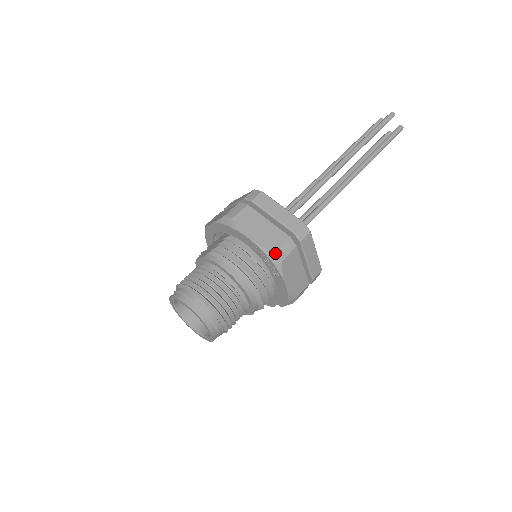
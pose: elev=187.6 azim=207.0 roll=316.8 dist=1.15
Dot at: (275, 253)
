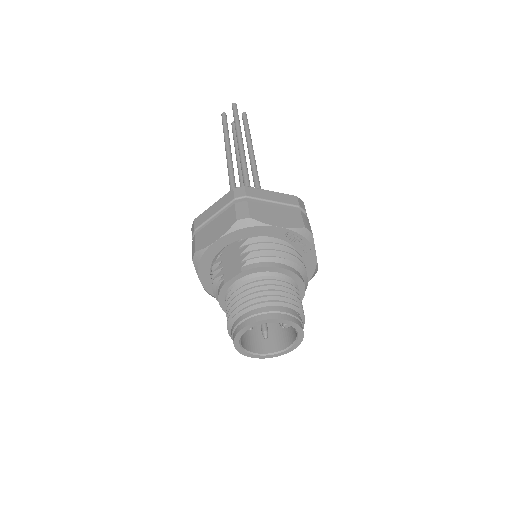
Dot at: (306, 228)
